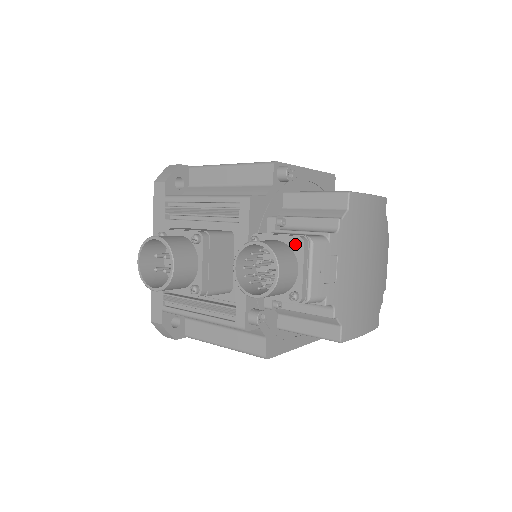
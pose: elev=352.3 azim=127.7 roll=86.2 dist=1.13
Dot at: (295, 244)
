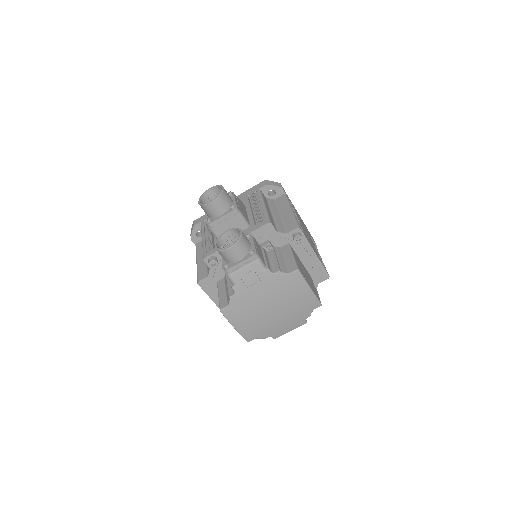
Dot at: (251, 252)
